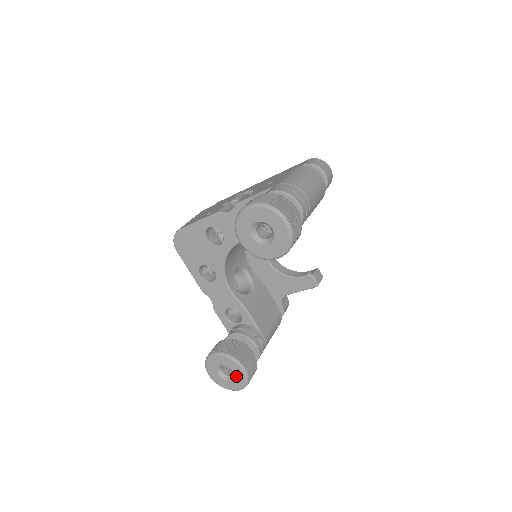
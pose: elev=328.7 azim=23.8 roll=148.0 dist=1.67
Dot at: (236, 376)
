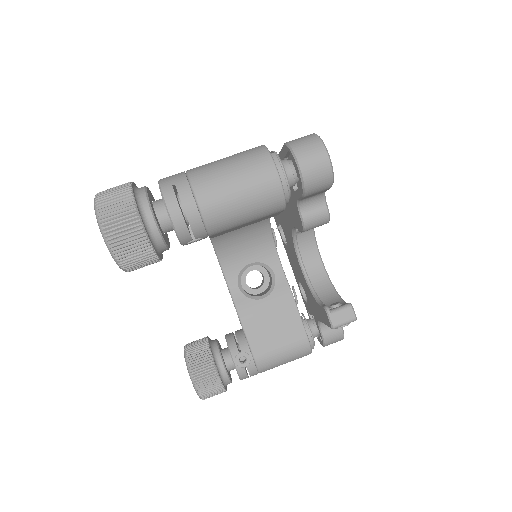
Dot at: occluded
